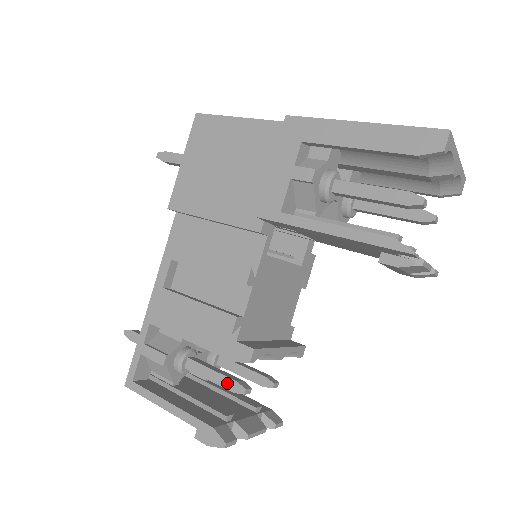
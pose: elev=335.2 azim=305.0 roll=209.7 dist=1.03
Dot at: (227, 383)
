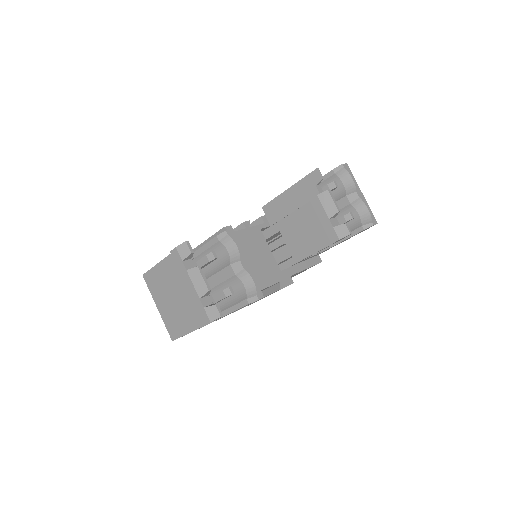
Dot at: occluded
